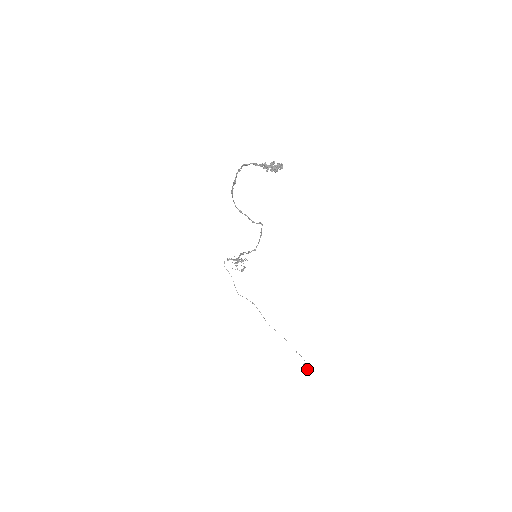
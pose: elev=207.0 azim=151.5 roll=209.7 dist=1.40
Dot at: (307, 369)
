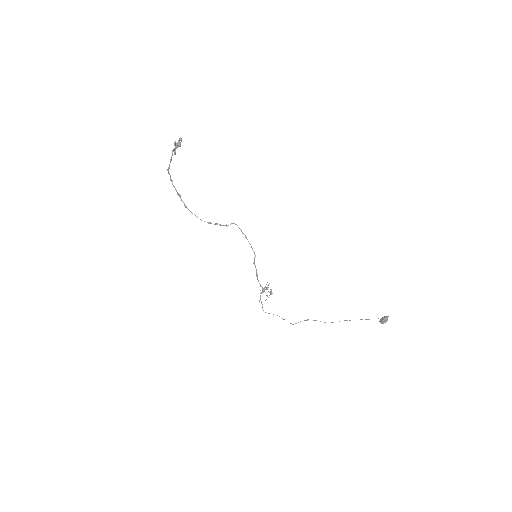
Dot at: (384, 321)
